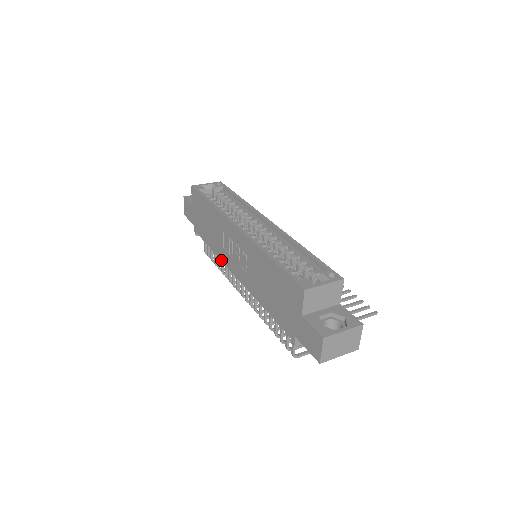
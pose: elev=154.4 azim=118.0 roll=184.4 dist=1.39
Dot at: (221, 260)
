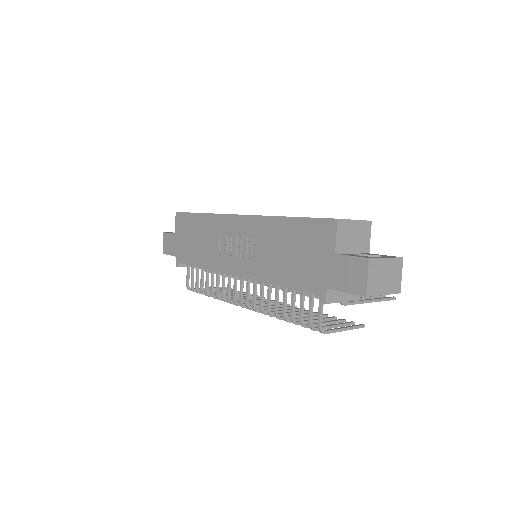
Dot at: (214, 270)
